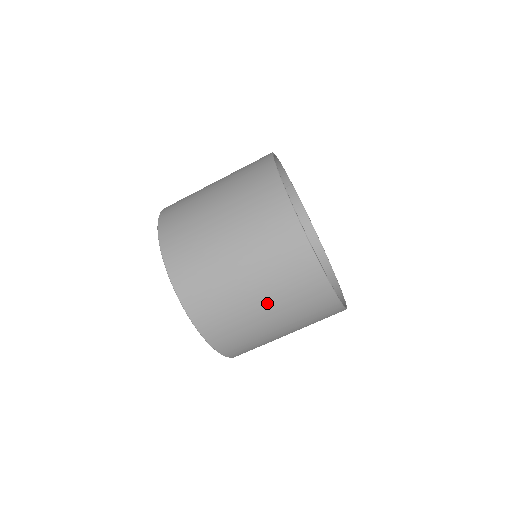
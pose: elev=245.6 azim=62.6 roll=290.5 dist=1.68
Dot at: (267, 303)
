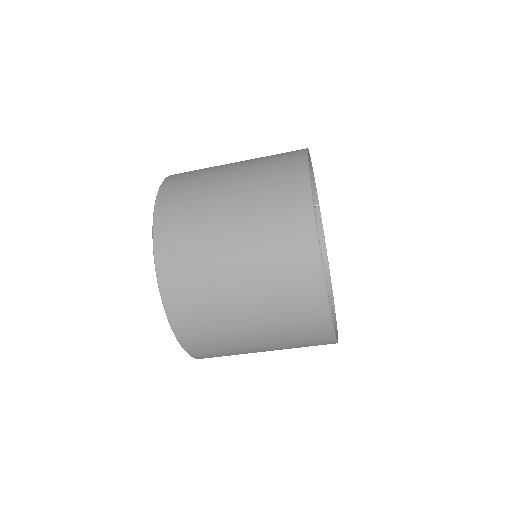
Dot at: (248, 290)
